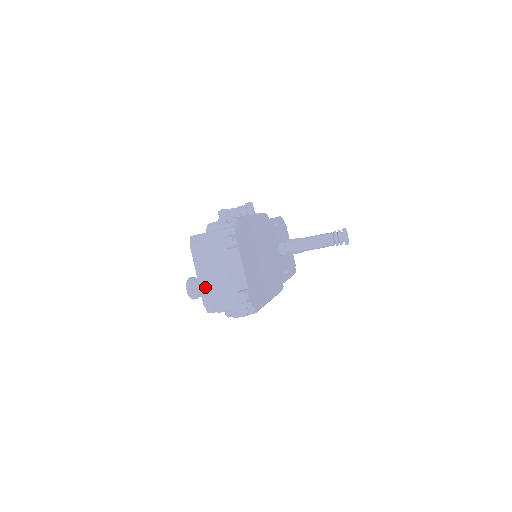
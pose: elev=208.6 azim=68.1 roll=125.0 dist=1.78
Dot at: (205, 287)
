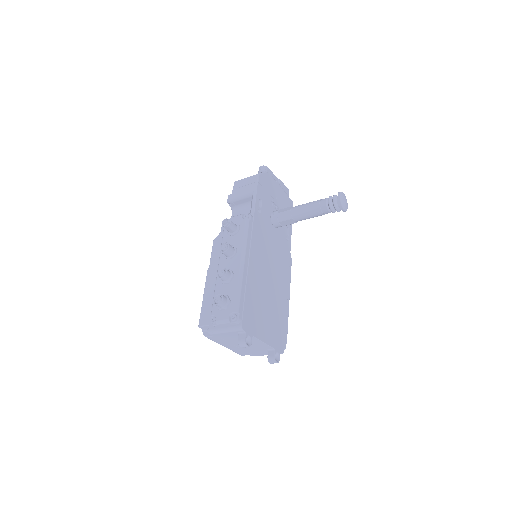
Dot at: (234, 350)
